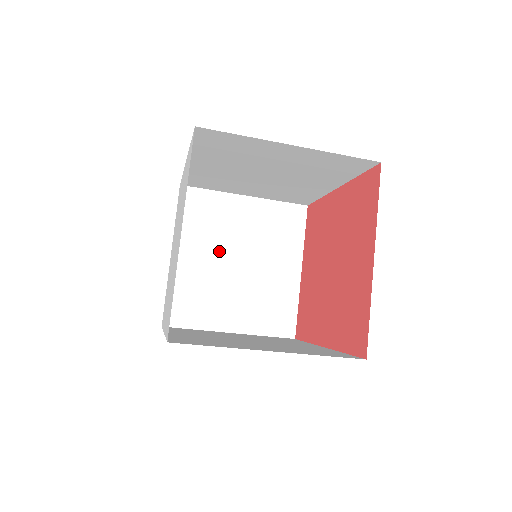
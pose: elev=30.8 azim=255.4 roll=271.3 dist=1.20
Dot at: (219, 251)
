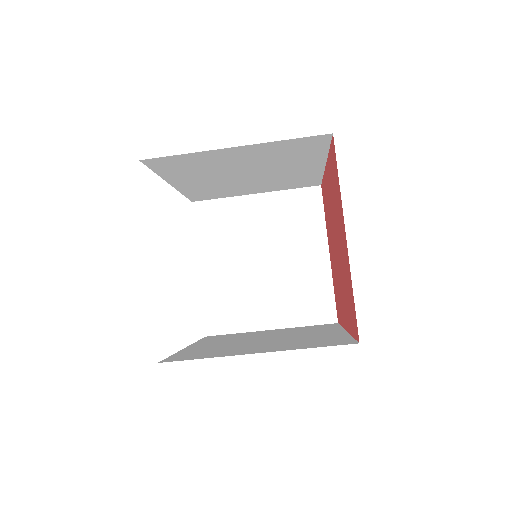
Dot at: (242, 254)
